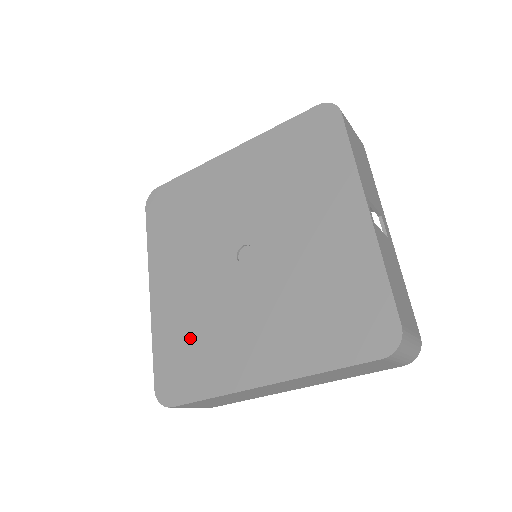
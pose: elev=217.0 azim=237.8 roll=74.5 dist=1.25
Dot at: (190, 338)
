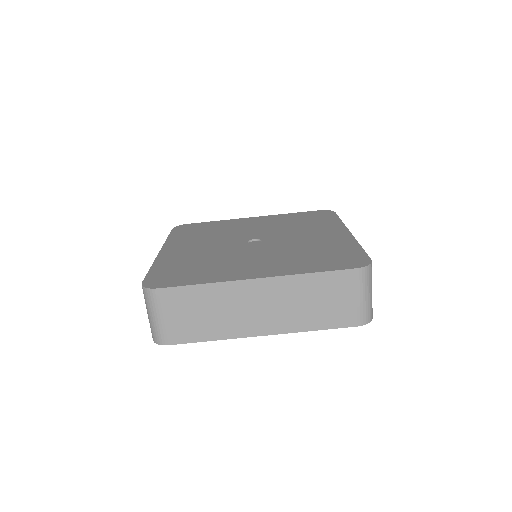
Dot at: (192, 265)
